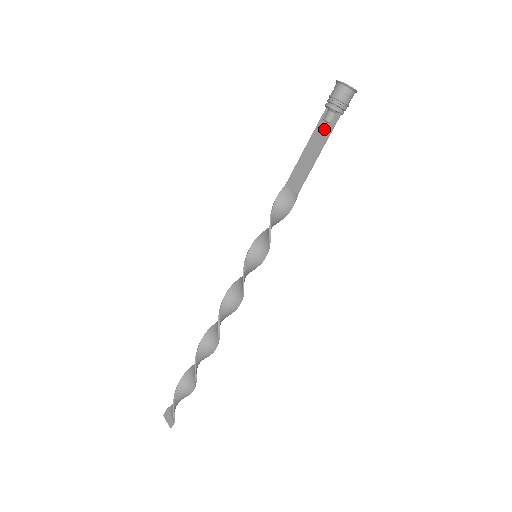
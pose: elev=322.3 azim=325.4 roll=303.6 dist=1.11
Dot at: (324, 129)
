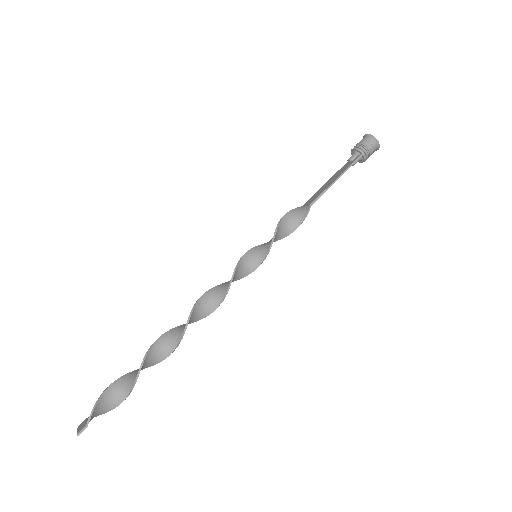
Dot at: (347, 166)
